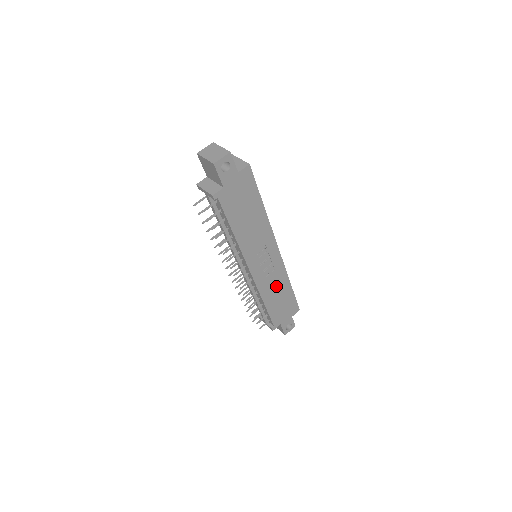
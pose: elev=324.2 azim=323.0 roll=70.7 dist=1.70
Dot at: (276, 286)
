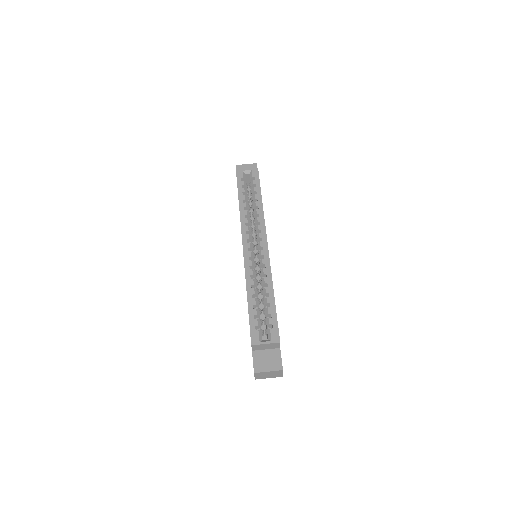
Dot at: occluded
